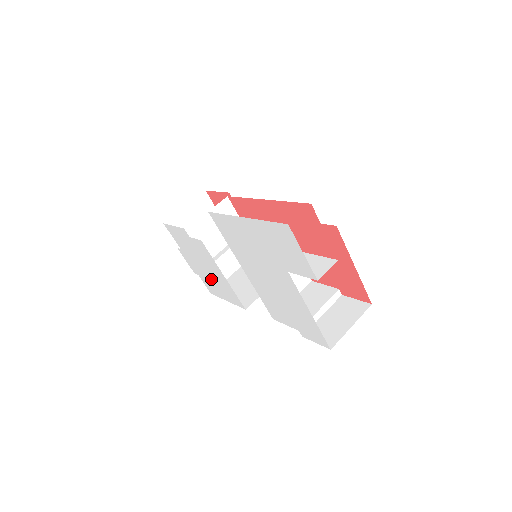
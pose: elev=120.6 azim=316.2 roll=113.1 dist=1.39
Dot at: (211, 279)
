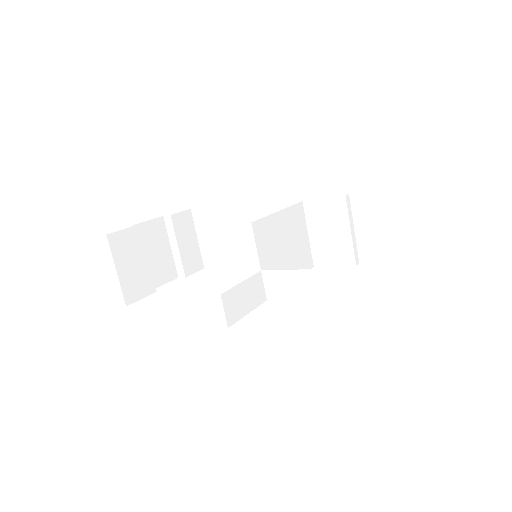
Dot at: occluded
